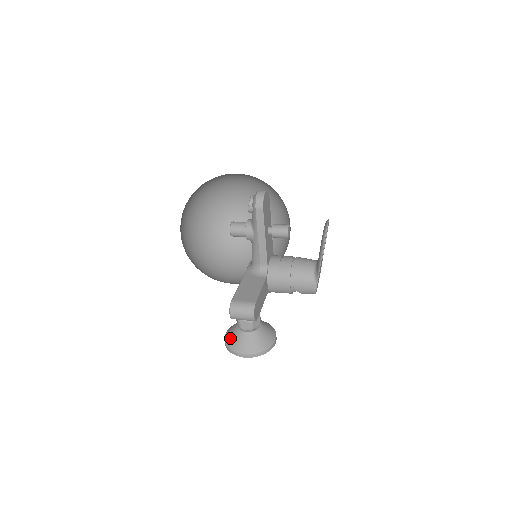
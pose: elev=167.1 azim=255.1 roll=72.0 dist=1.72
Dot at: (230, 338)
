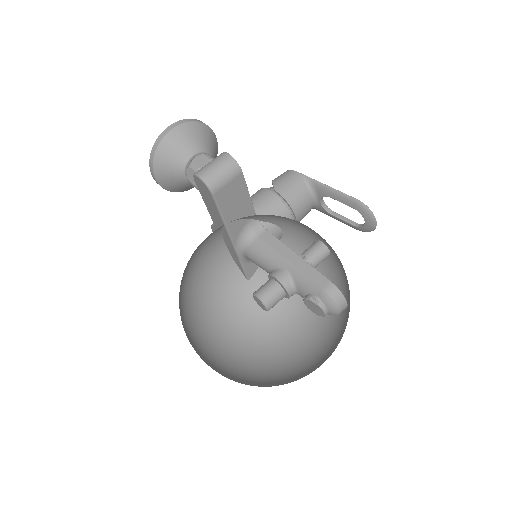
Dot at: occluded
